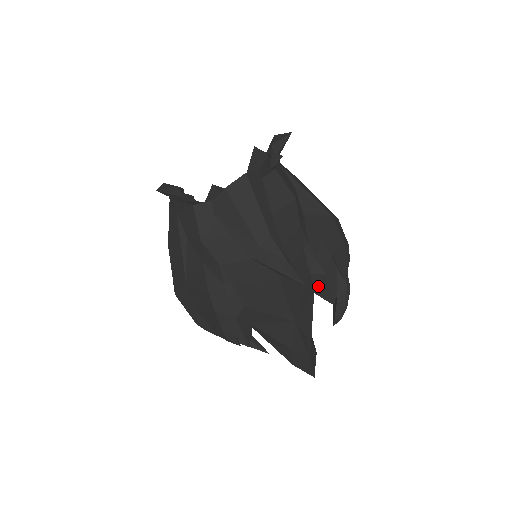
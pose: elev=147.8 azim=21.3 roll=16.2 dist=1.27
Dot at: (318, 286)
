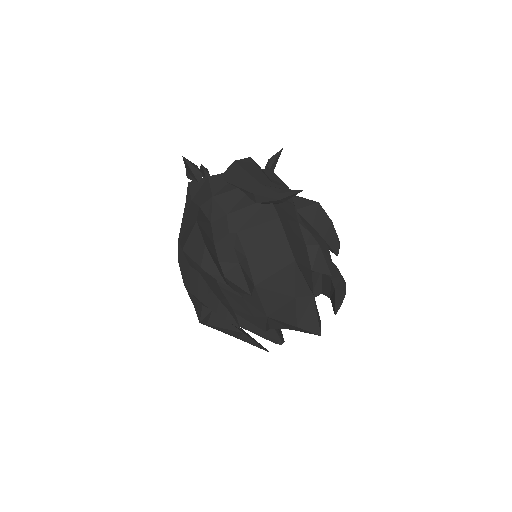
Dot at: (314, 261)
